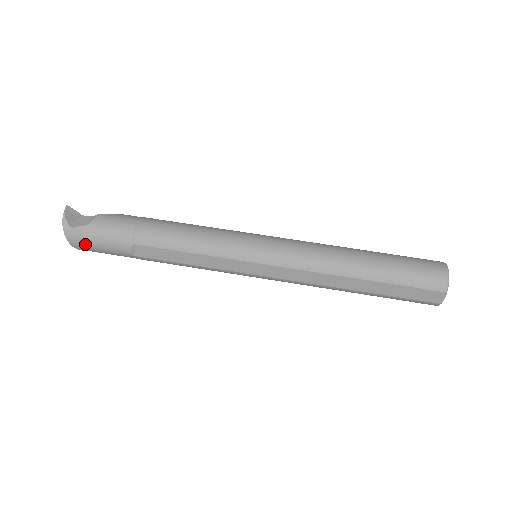
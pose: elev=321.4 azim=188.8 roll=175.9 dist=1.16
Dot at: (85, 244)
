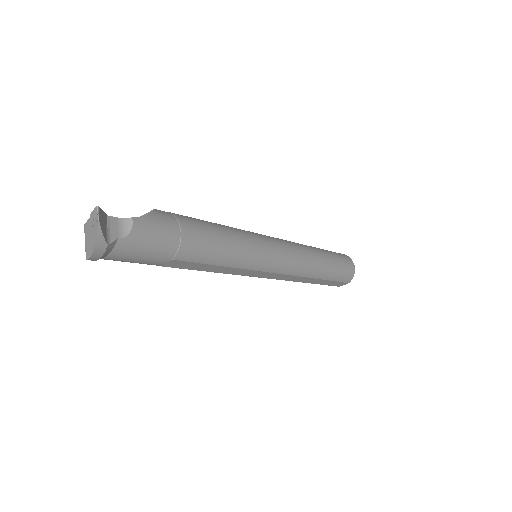
Dot at: (108, 258)
